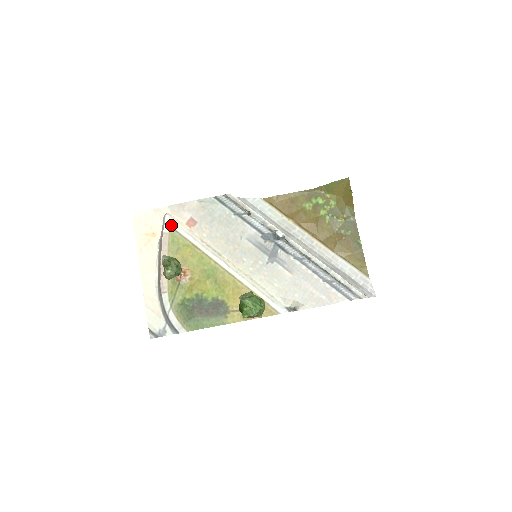
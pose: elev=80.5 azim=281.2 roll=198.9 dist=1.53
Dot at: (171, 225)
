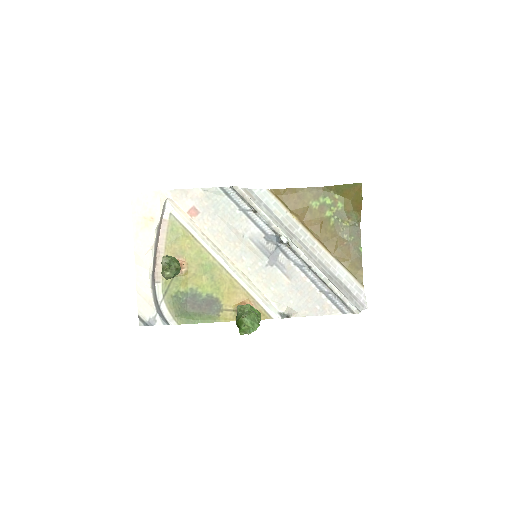
Dot at: (172, 212)
